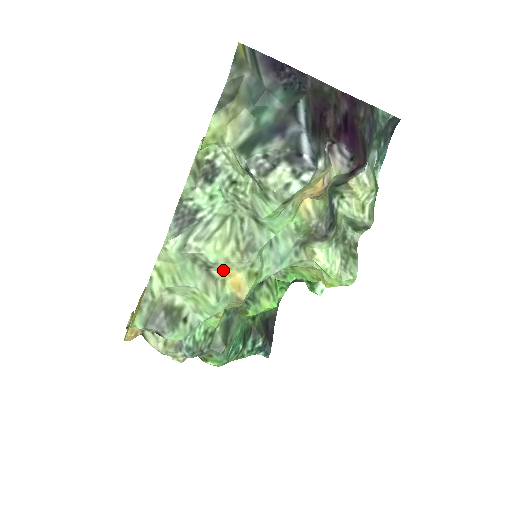
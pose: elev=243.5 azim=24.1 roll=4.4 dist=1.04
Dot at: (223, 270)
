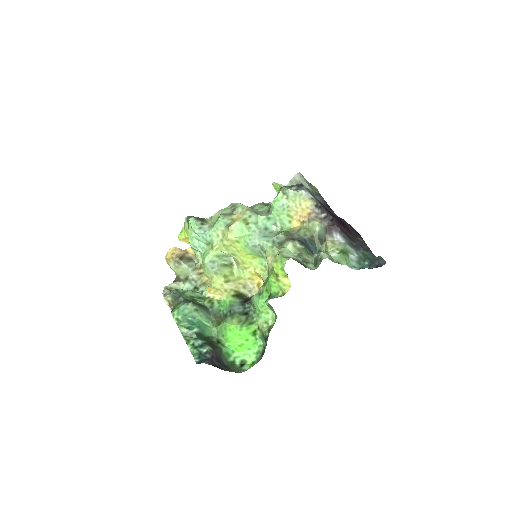
Dot at: (238, 214)
